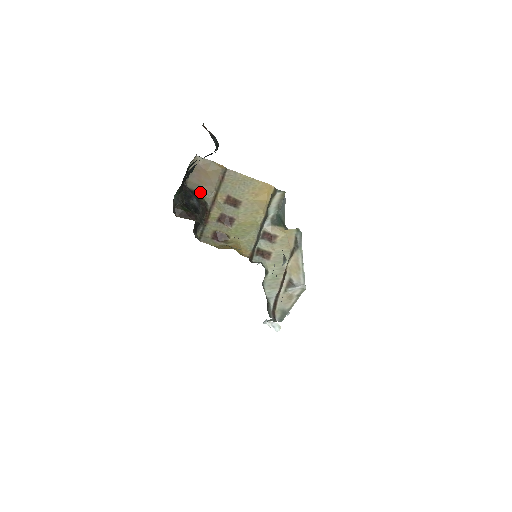
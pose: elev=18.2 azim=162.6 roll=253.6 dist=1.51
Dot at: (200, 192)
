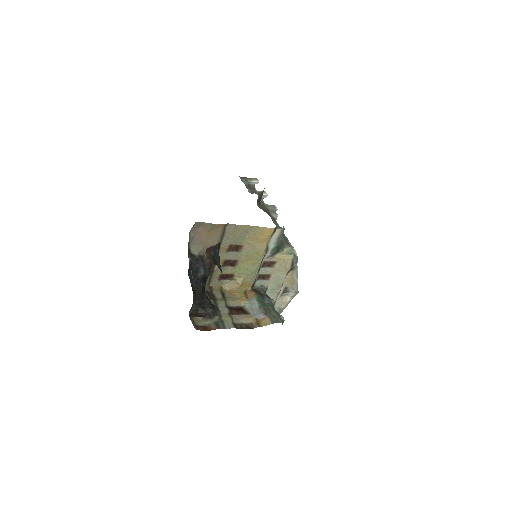
Dot at: (204, 252)
